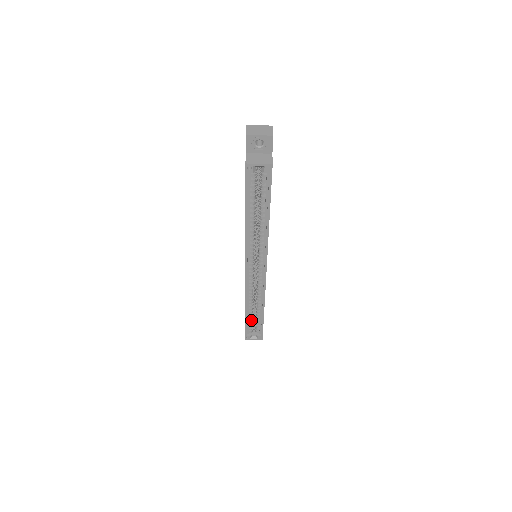
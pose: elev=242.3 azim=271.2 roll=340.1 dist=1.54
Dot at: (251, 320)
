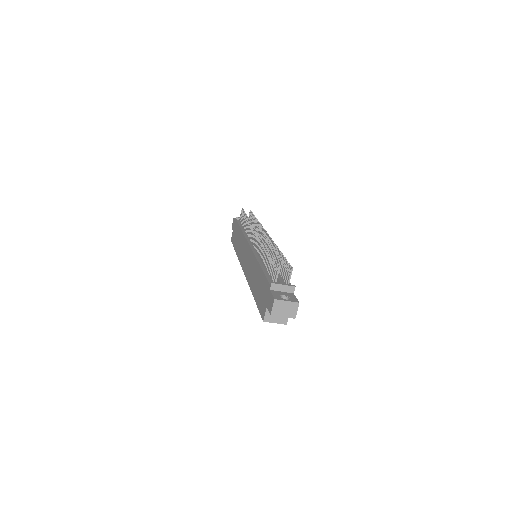
Dot at: occluded
